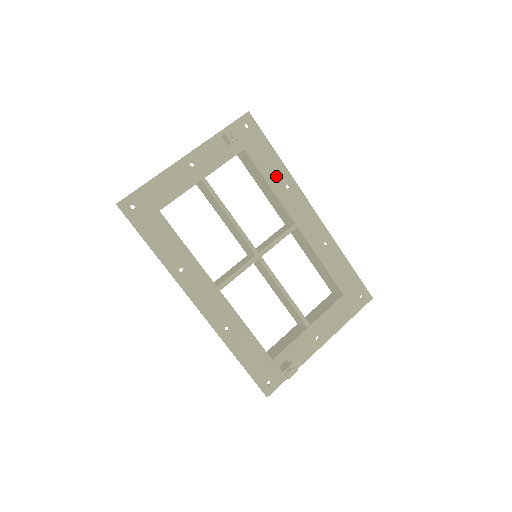
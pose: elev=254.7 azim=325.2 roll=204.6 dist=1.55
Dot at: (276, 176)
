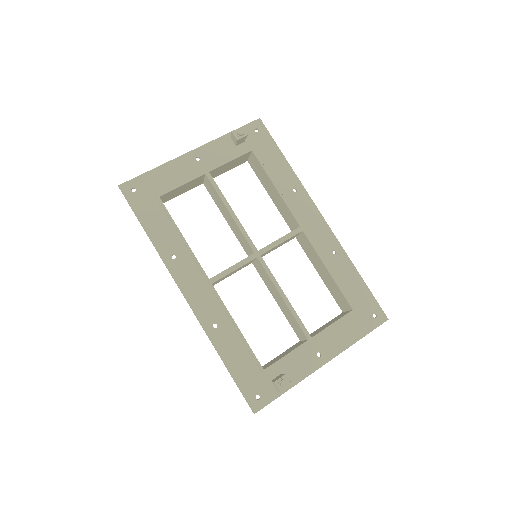
Dot at: (283, 179)
